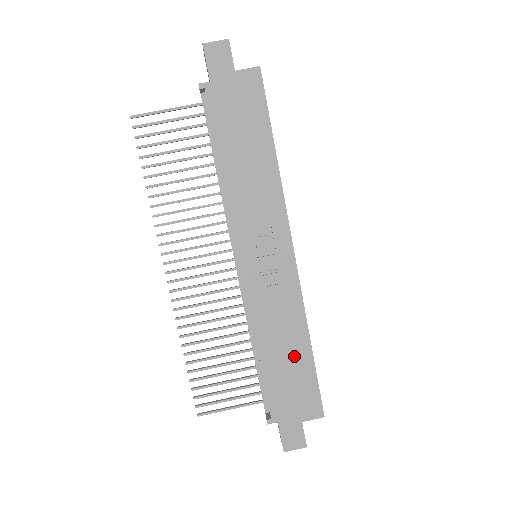
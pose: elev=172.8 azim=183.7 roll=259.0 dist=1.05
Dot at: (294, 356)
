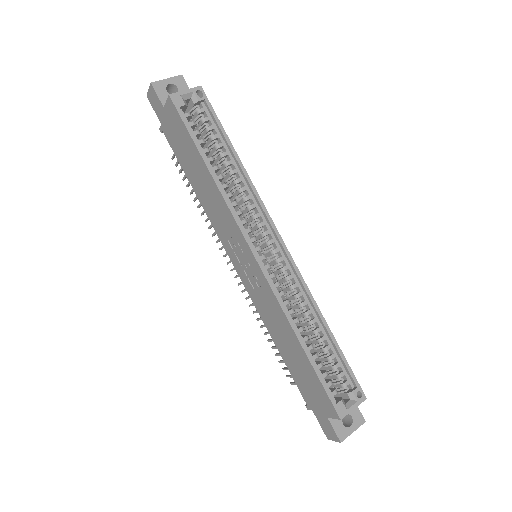
Dot at: (296, 354)
